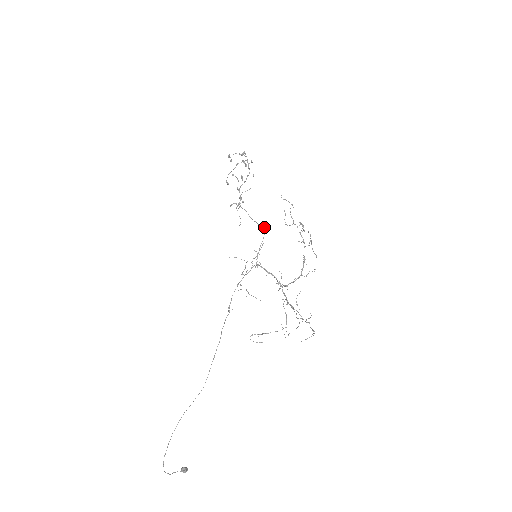
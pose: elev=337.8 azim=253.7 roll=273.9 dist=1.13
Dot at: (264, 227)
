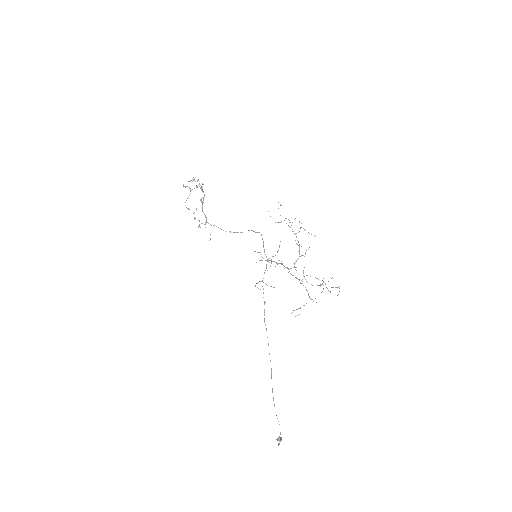
Dot at: occluded
